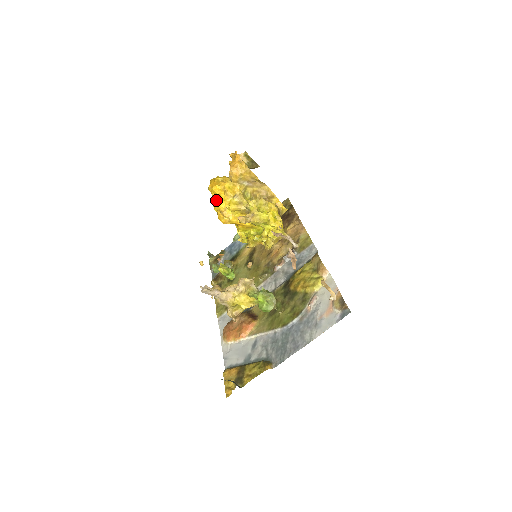
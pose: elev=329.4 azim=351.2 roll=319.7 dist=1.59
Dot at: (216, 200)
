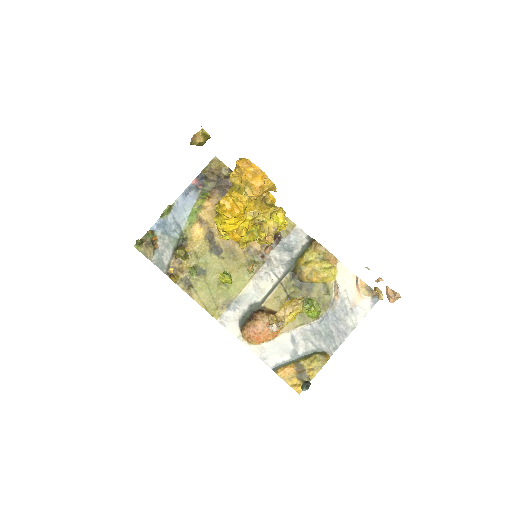
Dot at: (233, 223)
